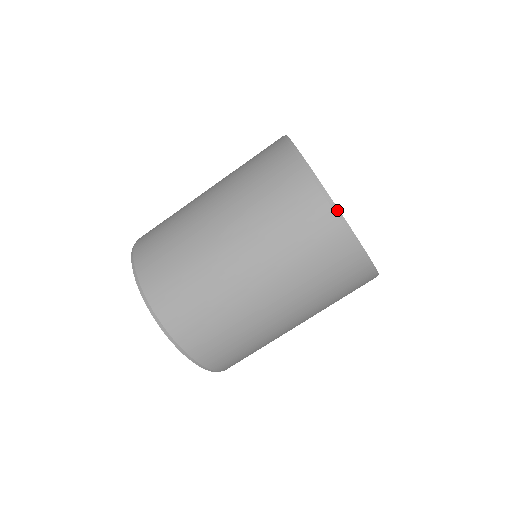
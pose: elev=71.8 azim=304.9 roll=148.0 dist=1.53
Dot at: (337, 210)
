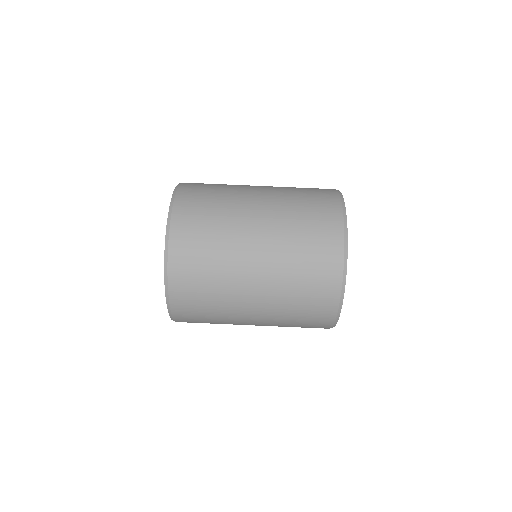
Dot at: (346, 260)
